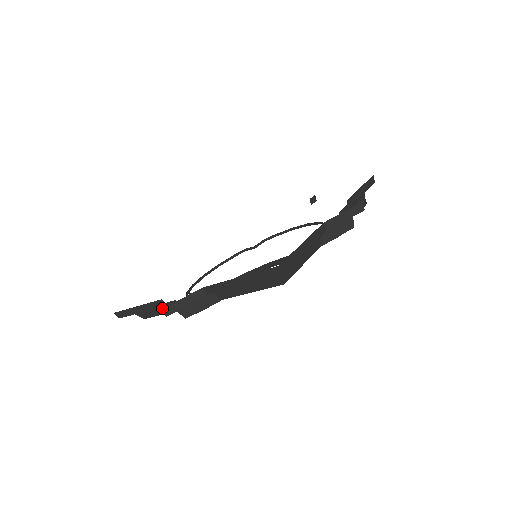
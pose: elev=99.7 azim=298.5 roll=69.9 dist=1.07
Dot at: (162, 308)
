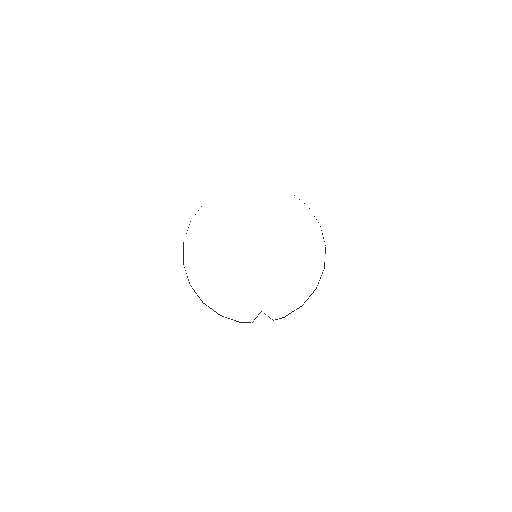
Dot at: occluded
